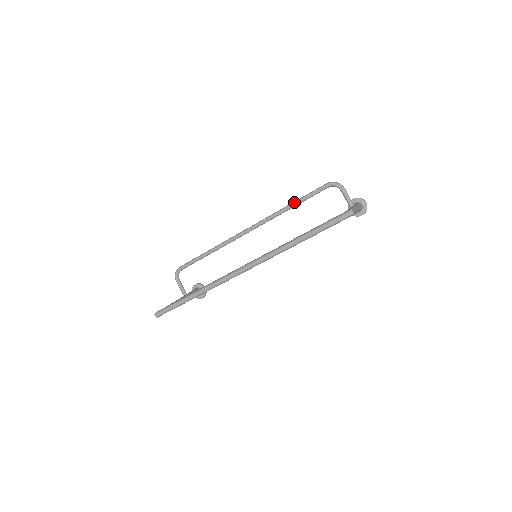
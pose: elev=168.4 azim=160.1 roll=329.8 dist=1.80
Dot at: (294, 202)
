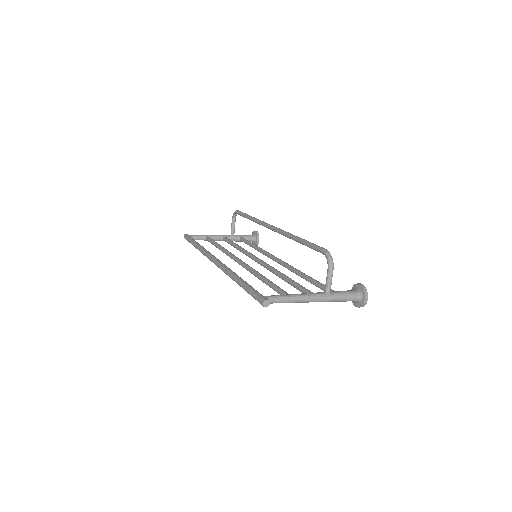
Dot at: (300, 239)
